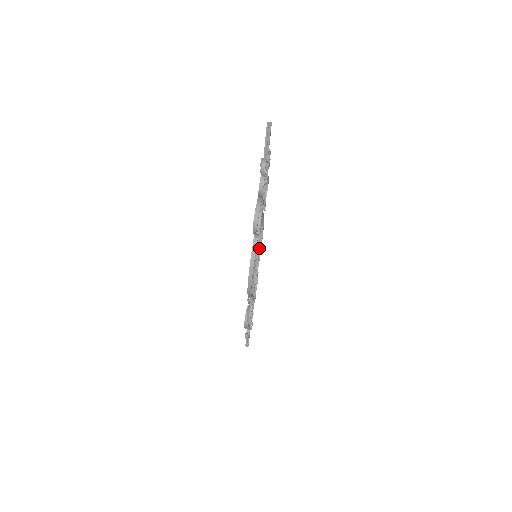
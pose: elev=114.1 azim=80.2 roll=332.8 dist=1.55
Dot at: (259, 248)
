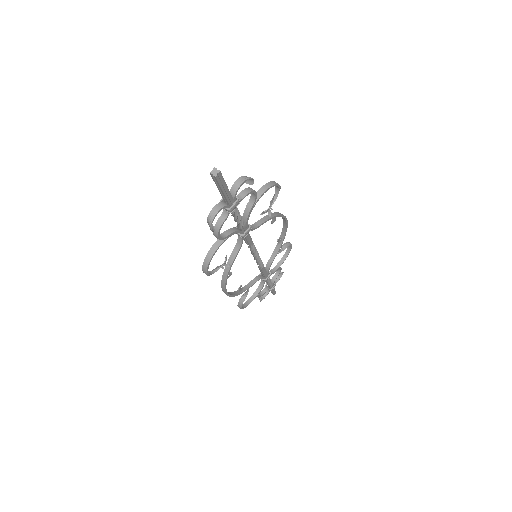
Dot at: (284, 229)
